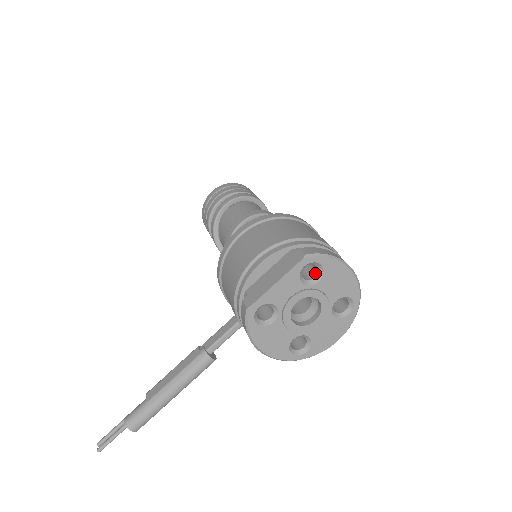
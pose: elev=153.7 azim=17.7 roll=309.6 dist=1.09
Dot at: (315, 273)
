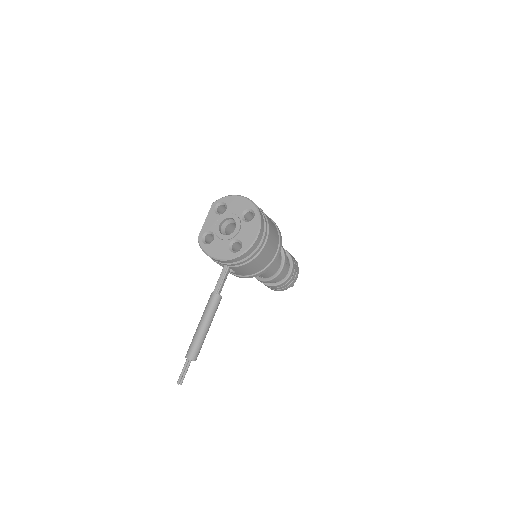
Dot at: (226, 209)
